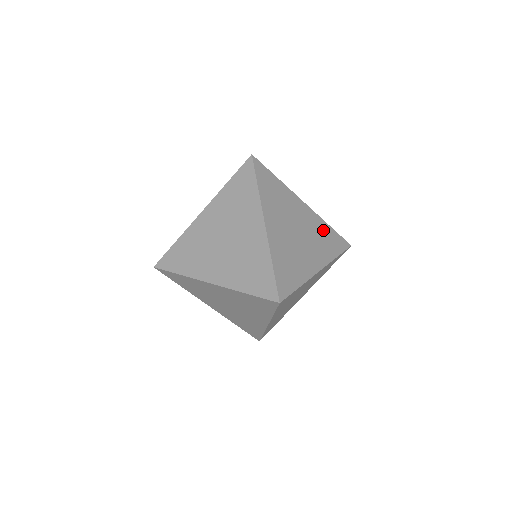
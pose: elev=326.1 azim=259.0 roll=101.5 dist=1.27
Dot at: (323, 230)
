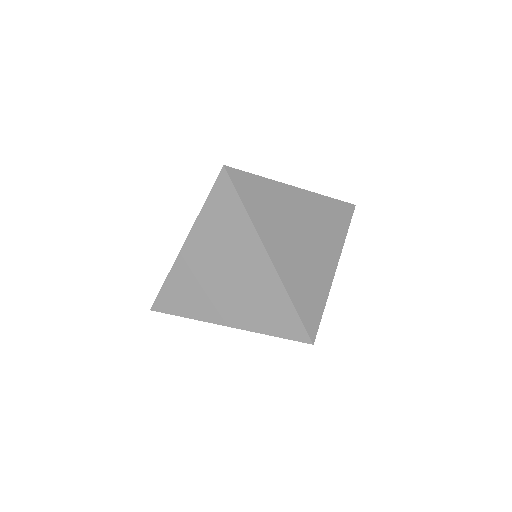
Dot at: (325, 210)
